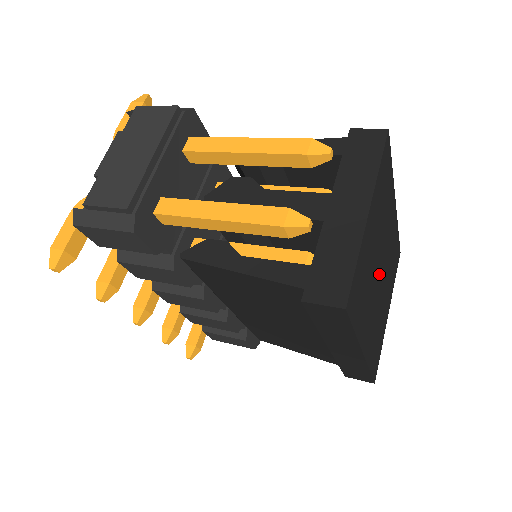
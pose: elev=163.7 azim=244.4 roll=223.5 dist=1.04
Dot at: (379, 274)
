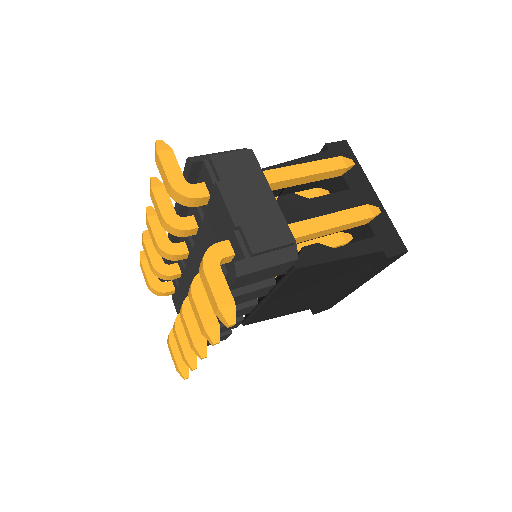
Dot at: occluded
